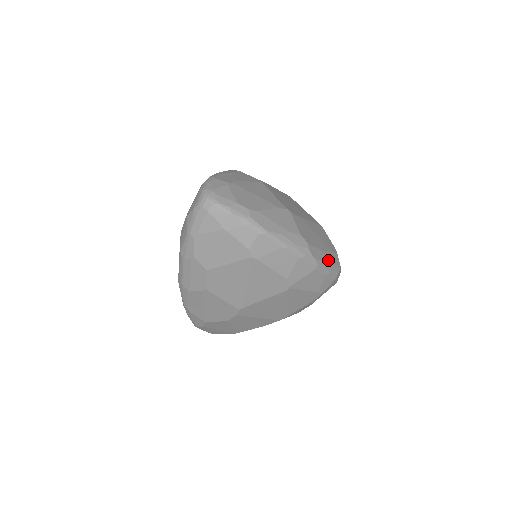
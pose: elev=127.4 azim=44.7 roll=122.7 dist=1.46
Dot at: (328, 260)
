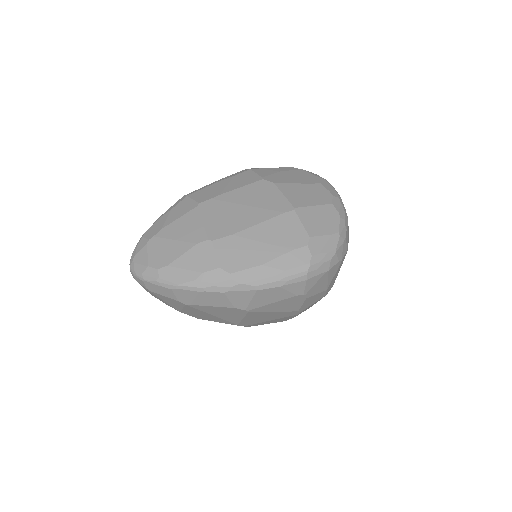
Dot at: (278, 269)
